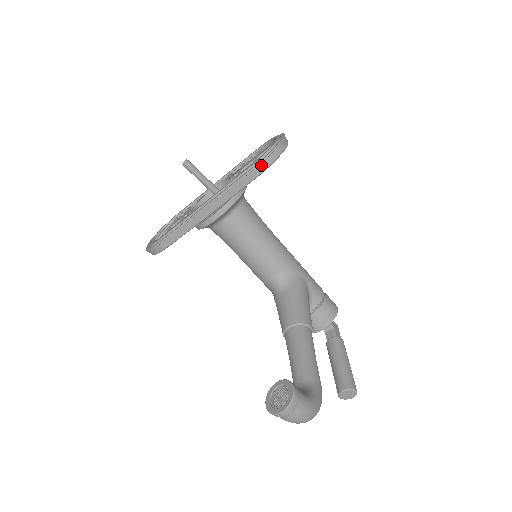
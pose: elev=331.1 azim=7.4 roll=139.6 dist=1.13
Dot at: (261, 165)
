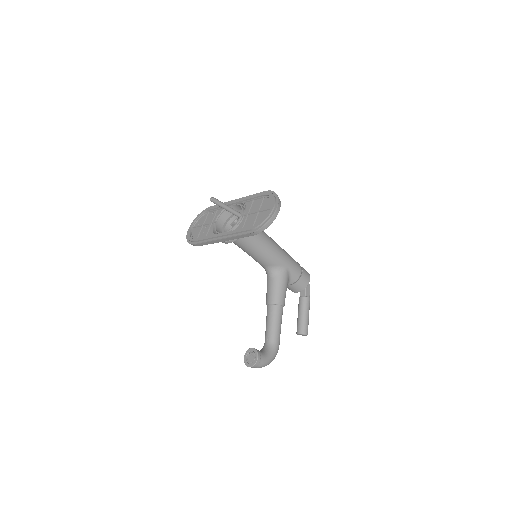
Dot at: (257, 231)
